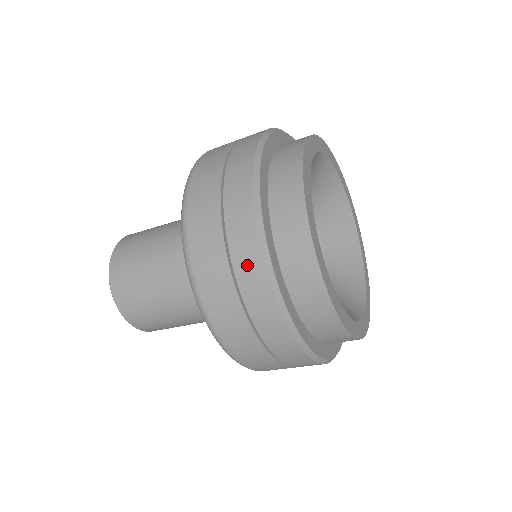
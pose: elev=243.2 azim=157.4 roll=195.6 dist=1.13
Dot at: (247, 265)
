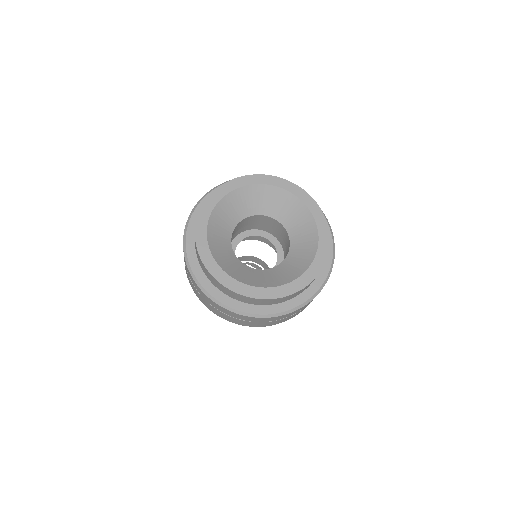
Dot at: (221, 310)
